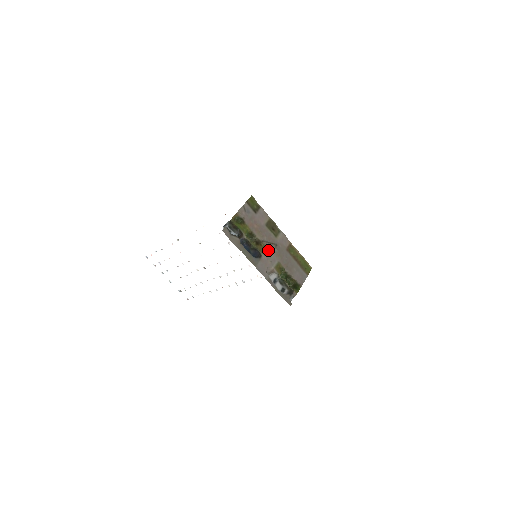
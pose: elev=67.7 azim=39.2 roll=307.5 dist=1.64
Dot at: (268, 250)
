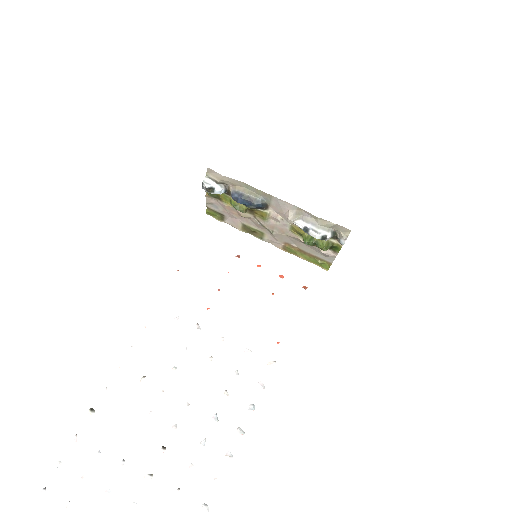
Dot at: (268, 220)
